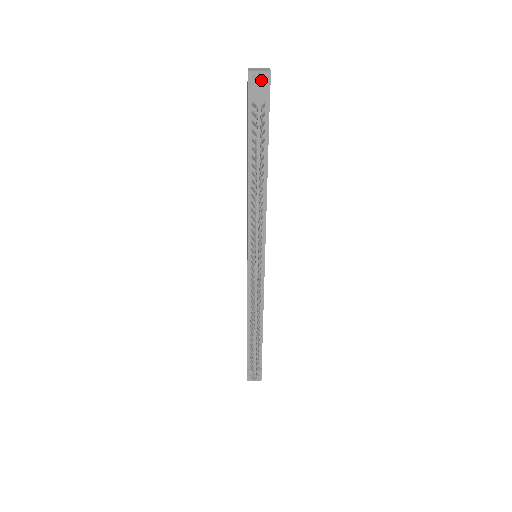
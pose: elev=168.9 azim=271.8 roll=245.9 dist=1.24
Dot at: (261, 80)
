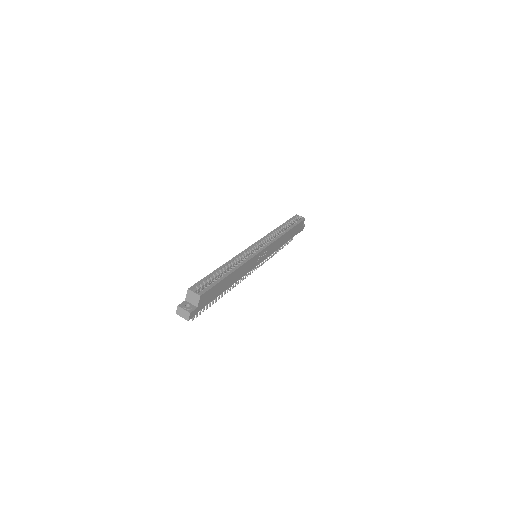
Dot at: (189, 308)
